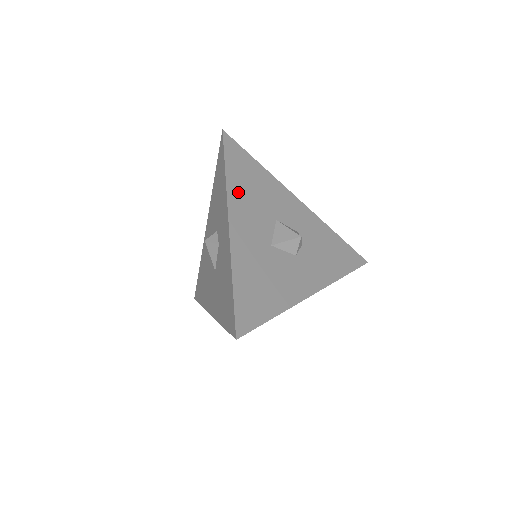
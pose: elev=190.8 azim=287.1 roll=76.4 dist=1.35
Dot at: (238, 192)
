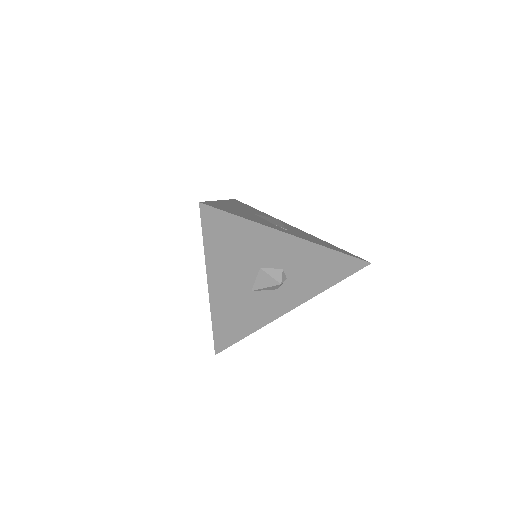
Dot at: (218, 261)
